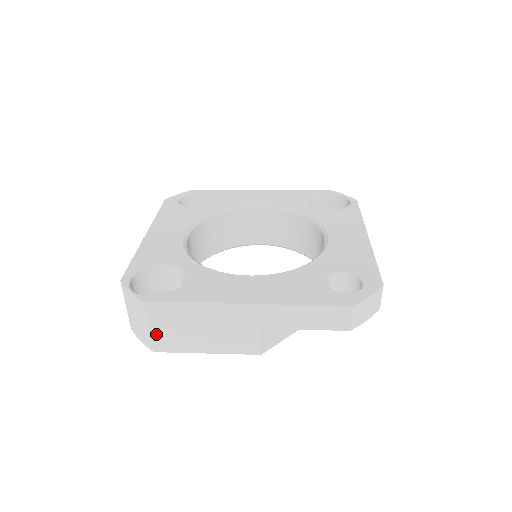
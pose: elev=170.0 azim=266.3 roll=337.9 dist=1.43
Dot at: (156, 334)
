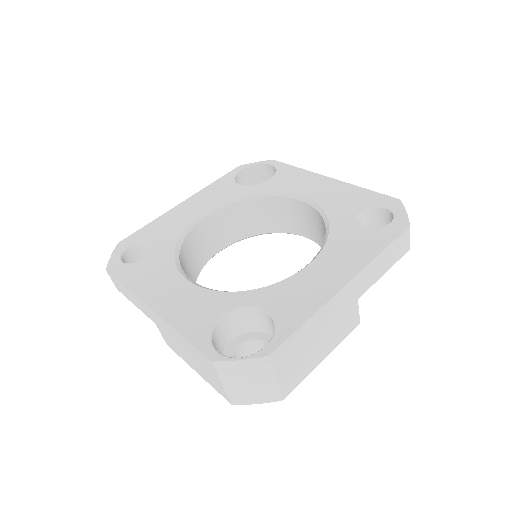
Dot at: (283, 379)
